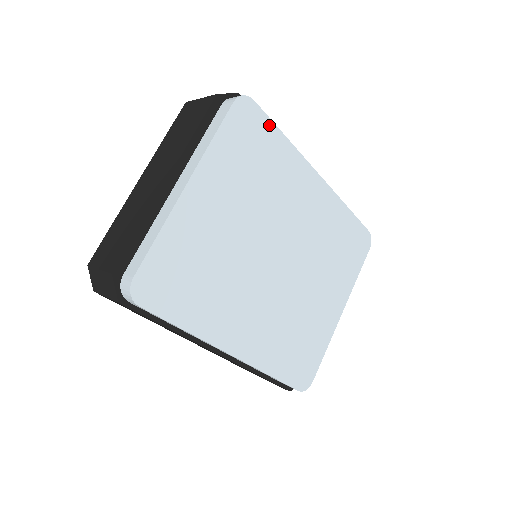
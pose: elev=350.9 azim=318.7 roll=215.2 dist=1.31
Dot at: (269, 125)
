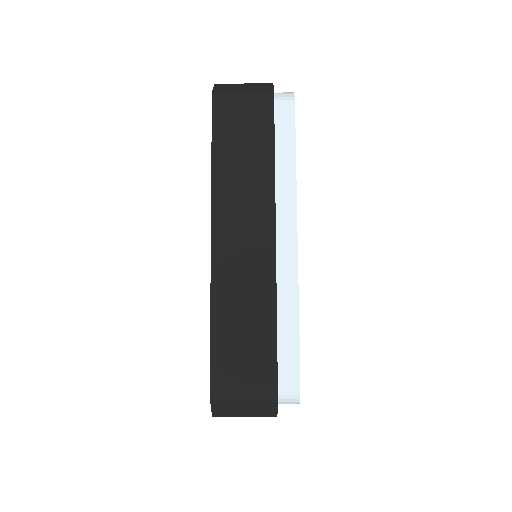
Dot at: occluded
